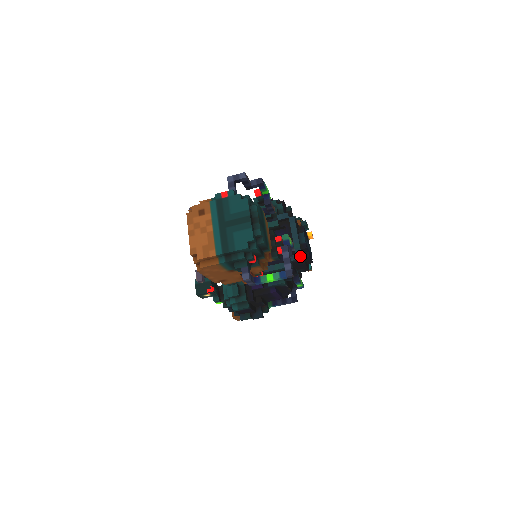
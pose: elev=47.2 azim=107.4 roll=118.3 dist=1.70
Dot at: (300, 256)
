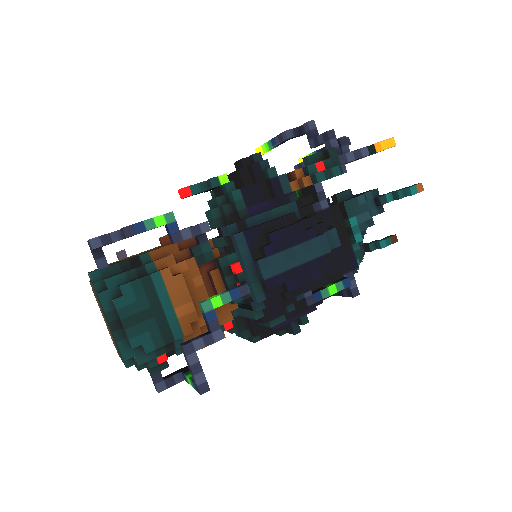
Dot at: (270, 295)
